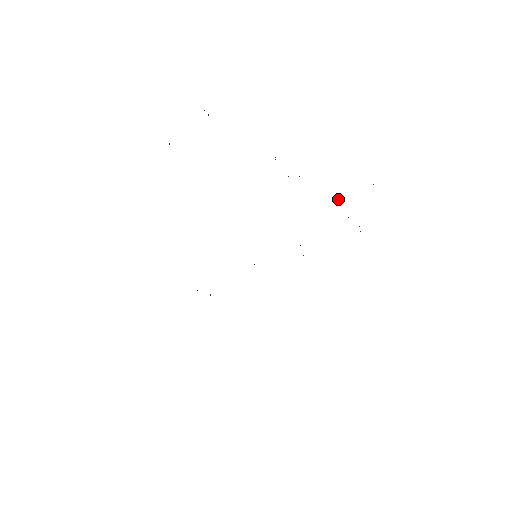
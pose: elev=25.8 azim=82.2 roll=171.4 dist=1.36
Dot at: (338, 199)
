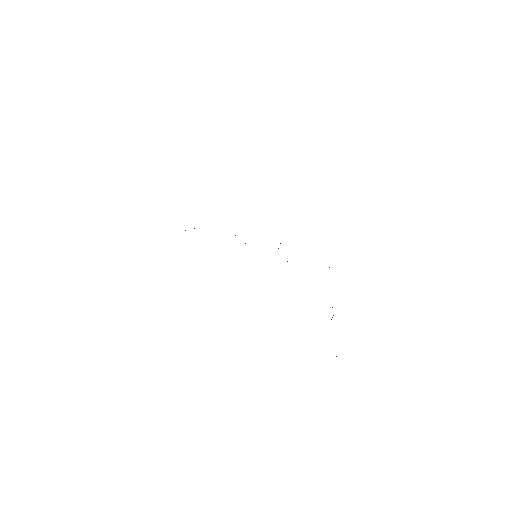
Dot at: occluded
